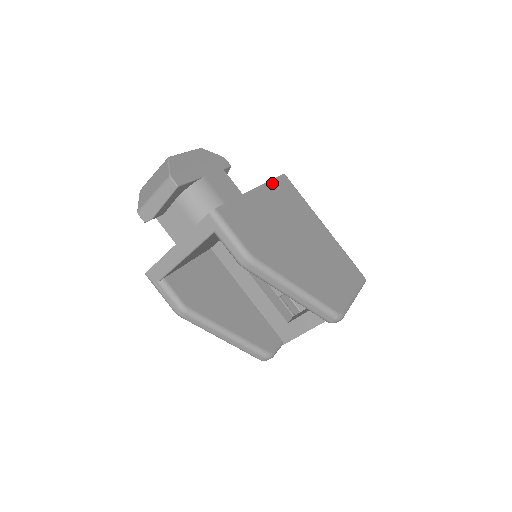
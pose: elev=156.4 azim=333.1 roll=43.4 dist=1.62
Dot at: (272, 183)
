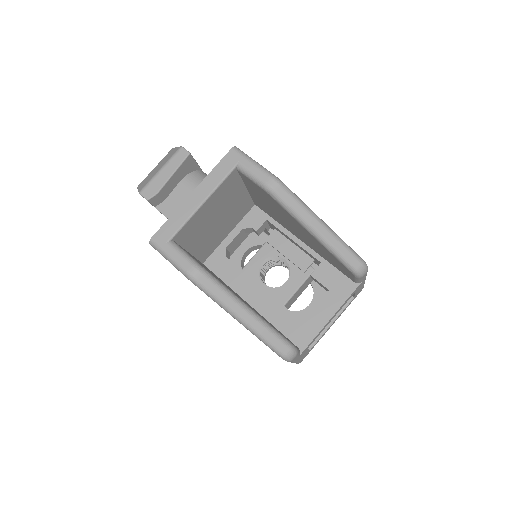
Dot at: occluded
